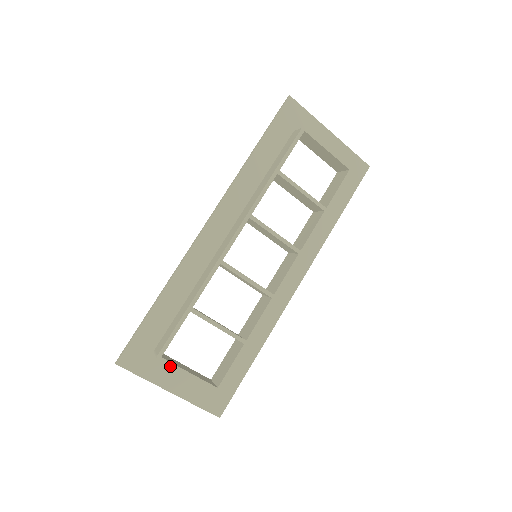
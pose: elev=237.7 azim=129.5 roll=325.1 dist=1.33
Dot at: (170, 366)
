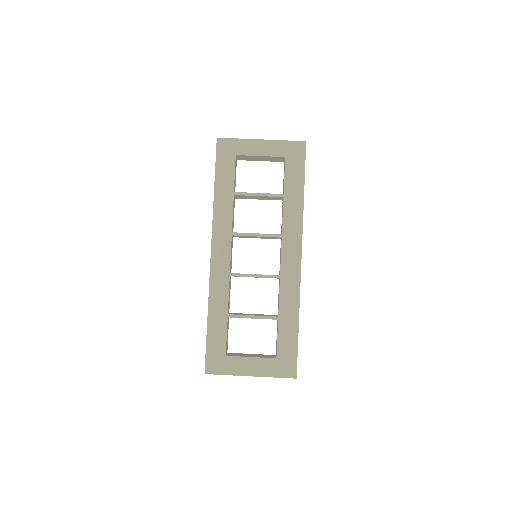
Dot at: (235, 359)
